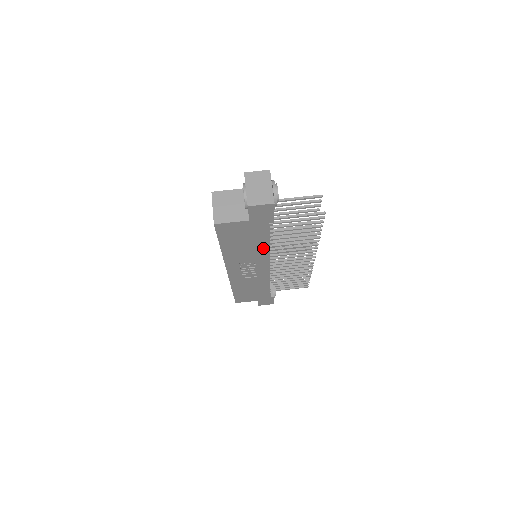
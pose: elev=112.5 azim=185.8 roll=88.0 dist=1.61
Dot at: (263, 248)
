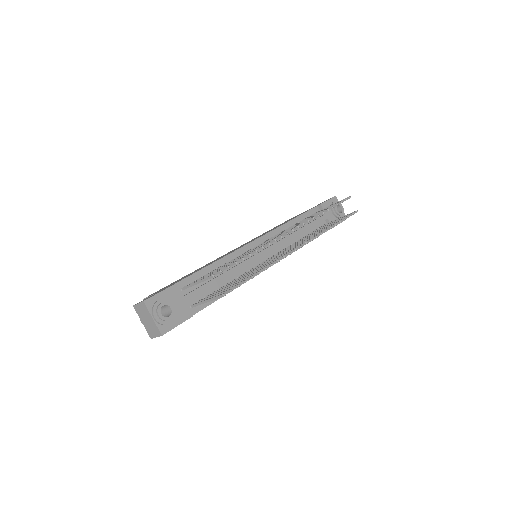
Dot at: occluded
